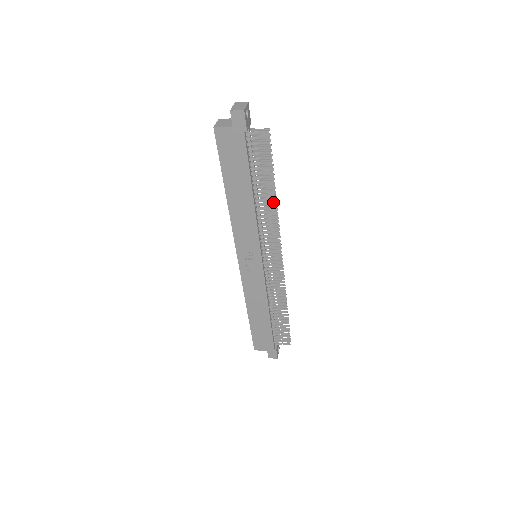
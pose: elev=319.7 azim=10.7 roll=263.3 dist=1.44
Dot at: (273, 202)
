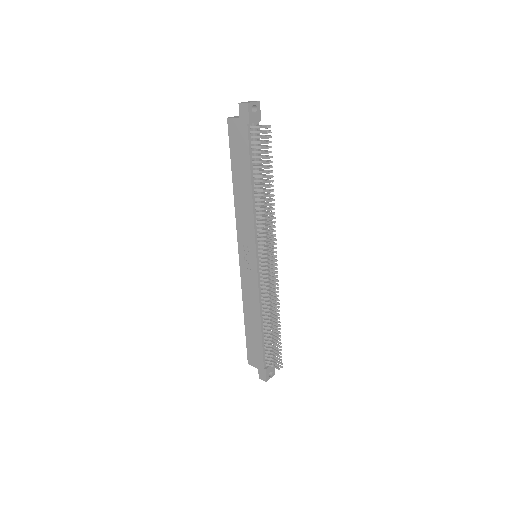
Dot at: (270, 199)
